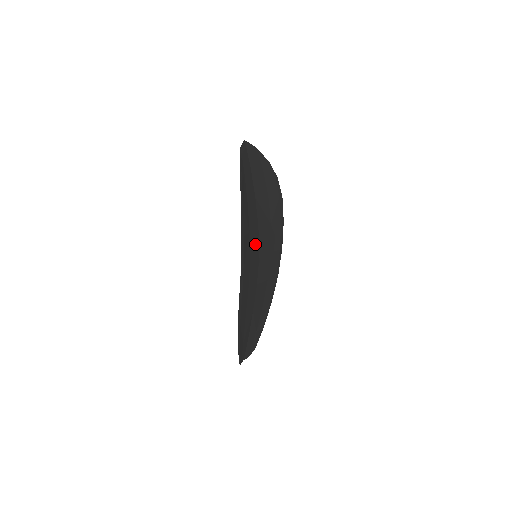
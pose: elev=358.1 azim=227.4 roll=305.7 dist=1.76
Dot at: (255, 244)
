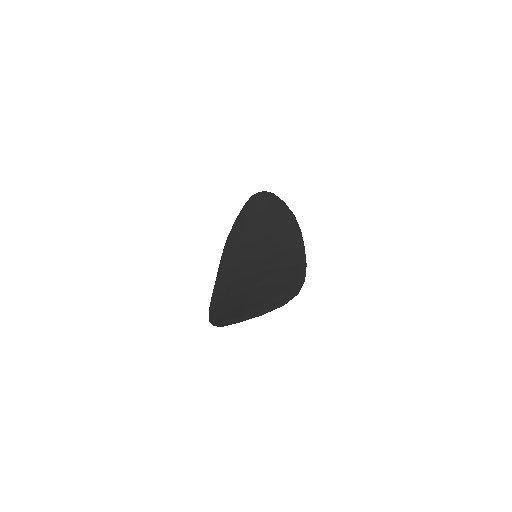
Dot at: (247, 270)
